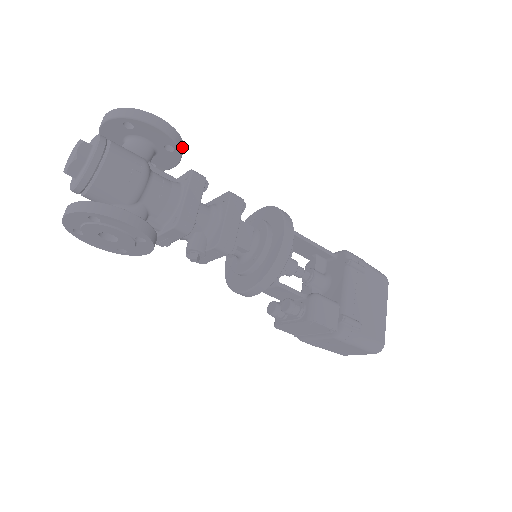
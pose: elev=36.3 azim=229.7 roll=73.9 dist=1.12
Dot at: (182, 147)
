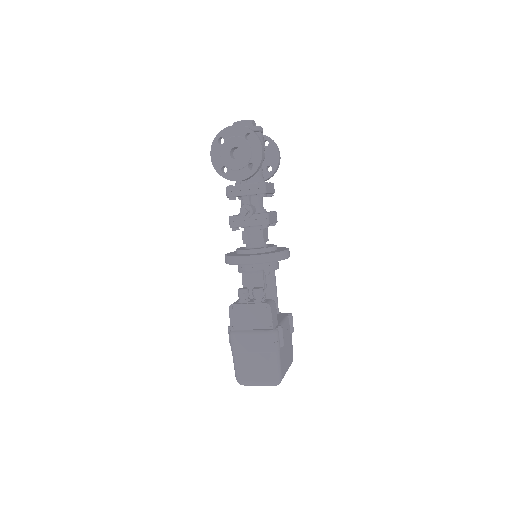
Dot at: (273, 175)
